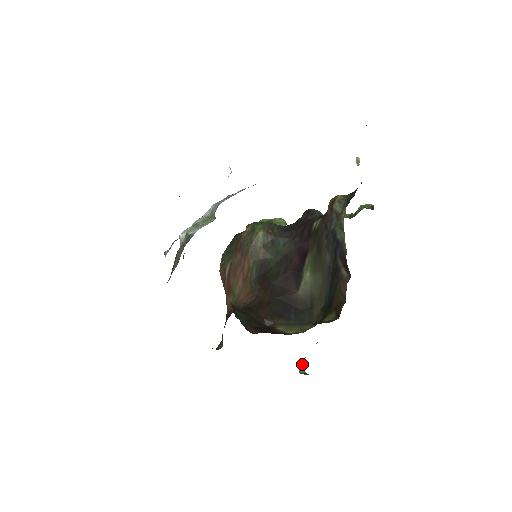
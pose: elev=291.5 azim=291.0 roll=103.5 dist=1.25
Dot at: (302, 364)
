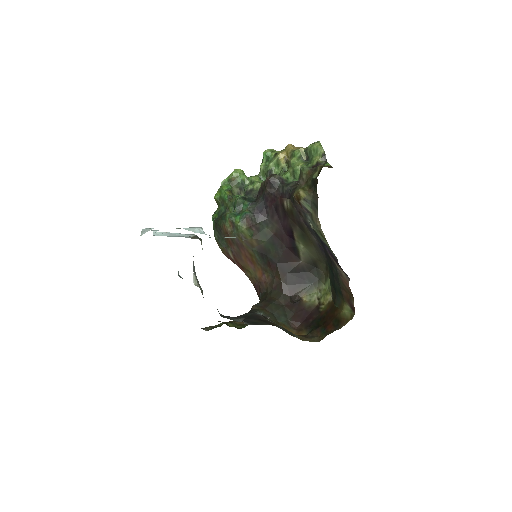
Dot at: occluded
